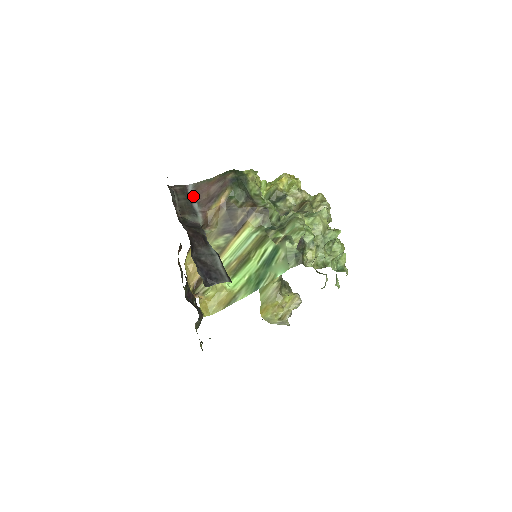
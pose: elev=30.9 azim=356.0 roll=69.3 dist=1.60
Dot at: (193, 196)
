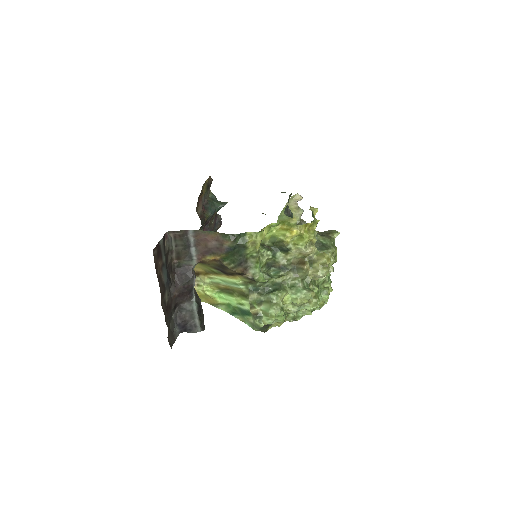
Dot at: (192, 242)
